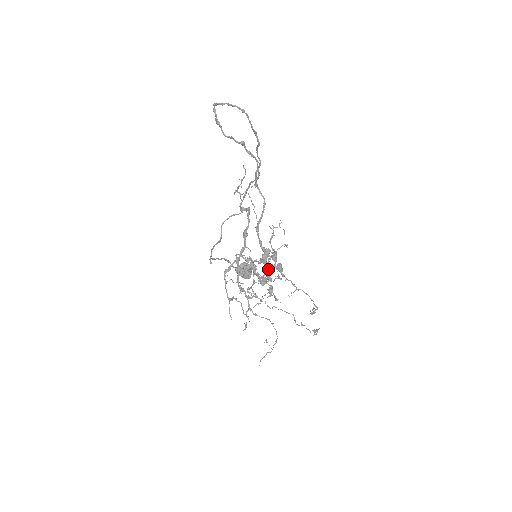
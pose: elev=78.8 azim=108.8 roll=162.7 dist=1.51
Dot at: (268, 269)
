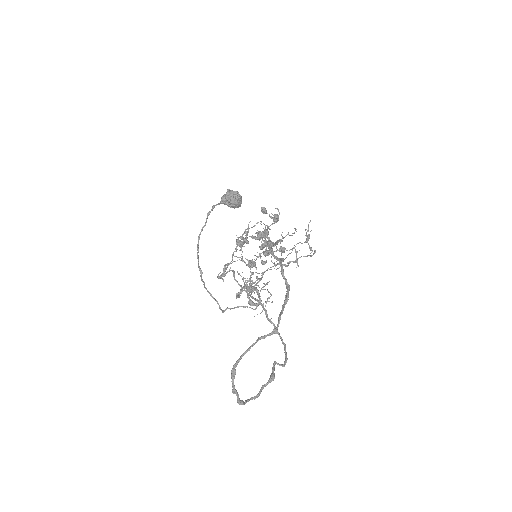
Dot at: occluded
